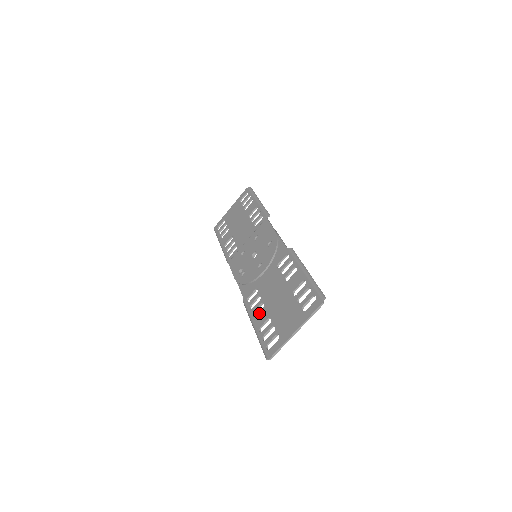
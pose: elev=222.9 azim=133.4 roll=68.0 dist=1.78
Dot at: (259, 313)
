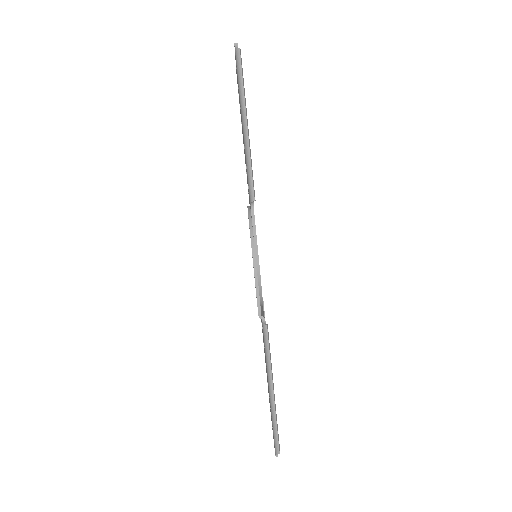
Dot at: occluded
